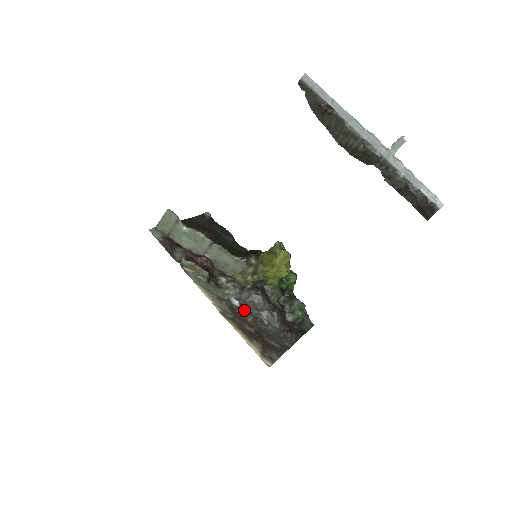
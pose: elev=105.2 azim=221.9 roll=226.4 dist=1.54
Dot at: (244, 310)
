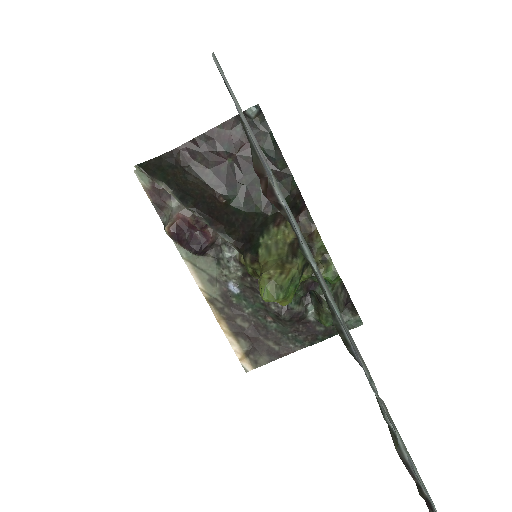
Dot at: (244, 298)
